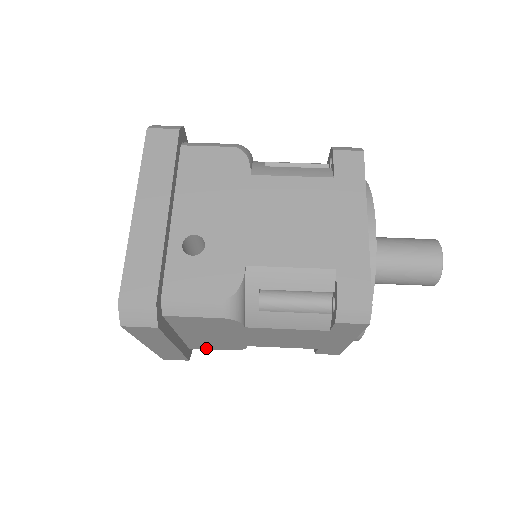
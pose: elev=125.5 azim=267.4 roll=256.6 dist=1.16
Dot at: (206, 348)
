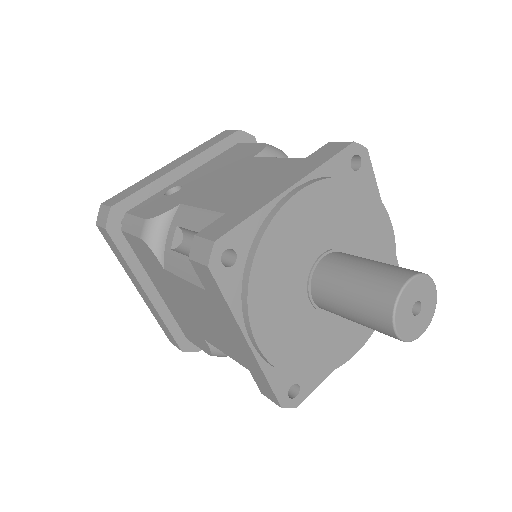
Dot at: (193, 341)
